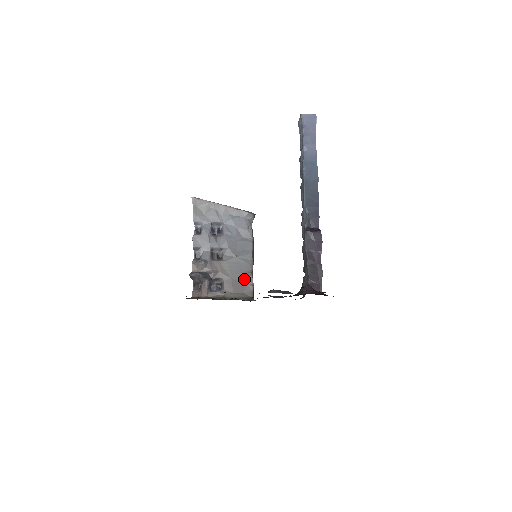
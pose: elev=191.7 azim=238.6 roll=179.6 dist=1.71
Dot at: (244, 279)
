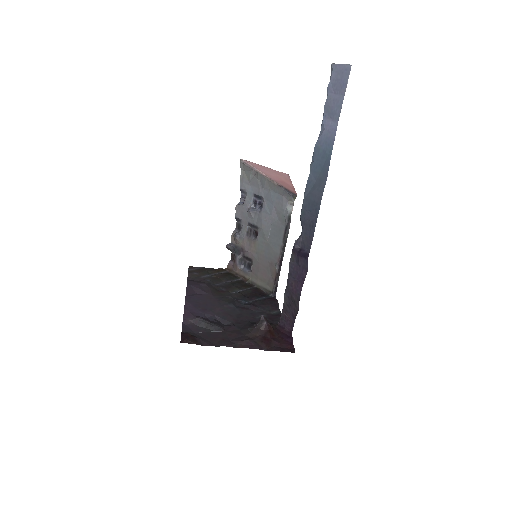
Dot at: (270, 268)
